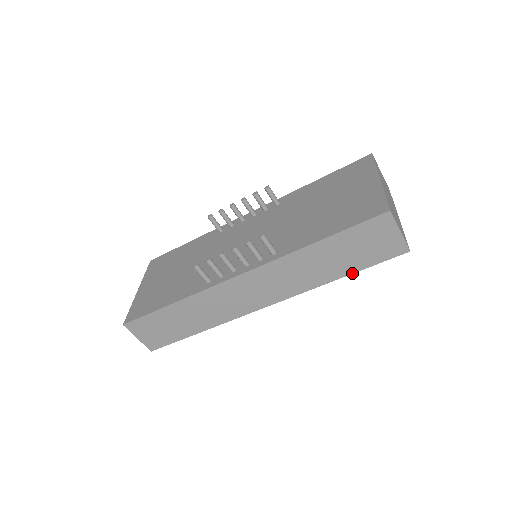
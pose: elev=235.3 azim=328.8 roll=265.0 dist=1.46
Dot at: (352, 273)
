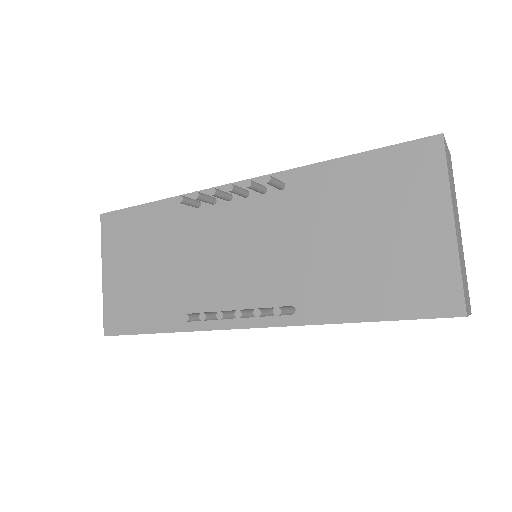
Dot at: occluded
